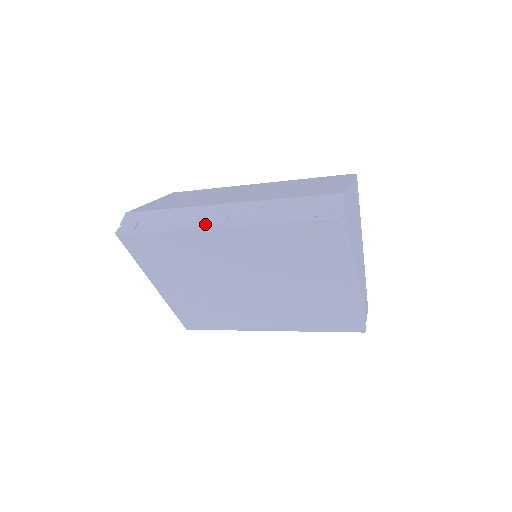
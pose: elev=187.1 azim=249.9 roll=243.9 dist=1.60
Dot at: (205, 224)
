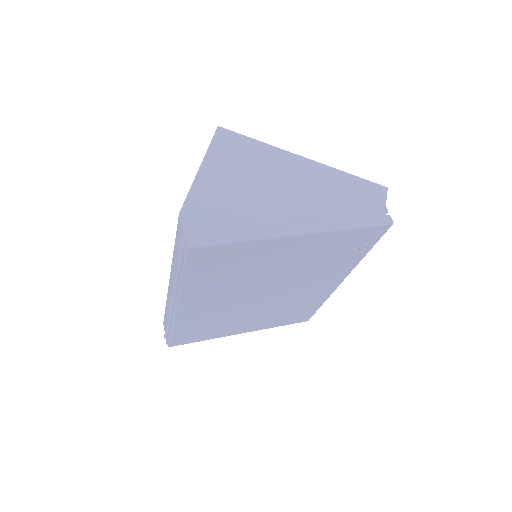
Dot at: (173, 311)
